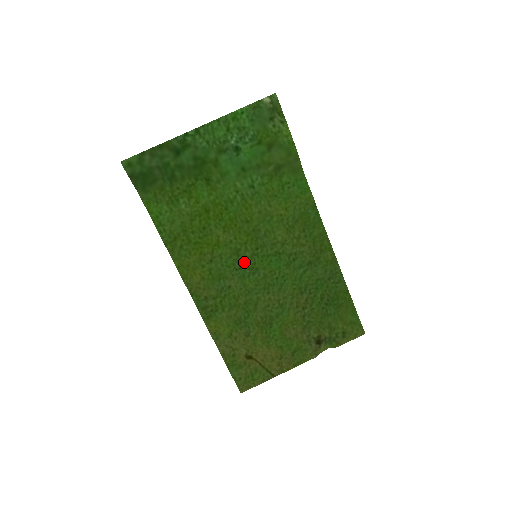
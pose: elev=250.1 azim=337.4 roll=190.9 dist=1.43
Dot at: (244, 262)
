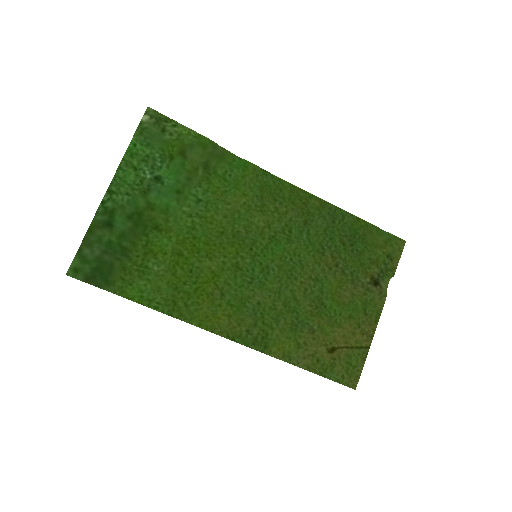
Dot at: (251, 270)
